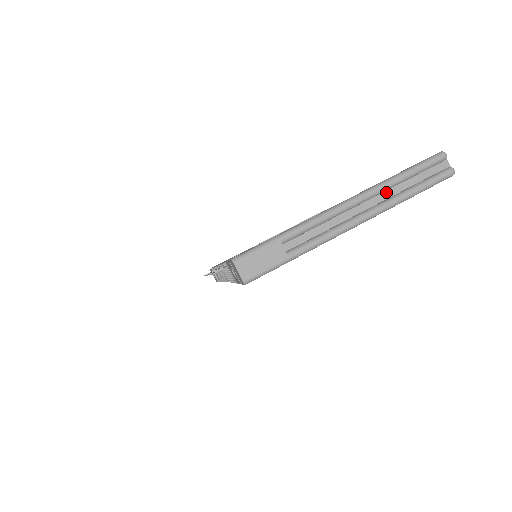
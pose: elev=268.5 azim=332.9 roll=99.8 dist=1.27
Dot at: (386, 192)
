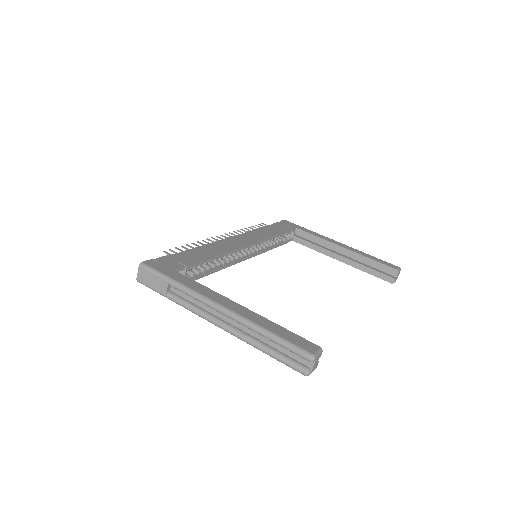
Dot at: (253, 331)
